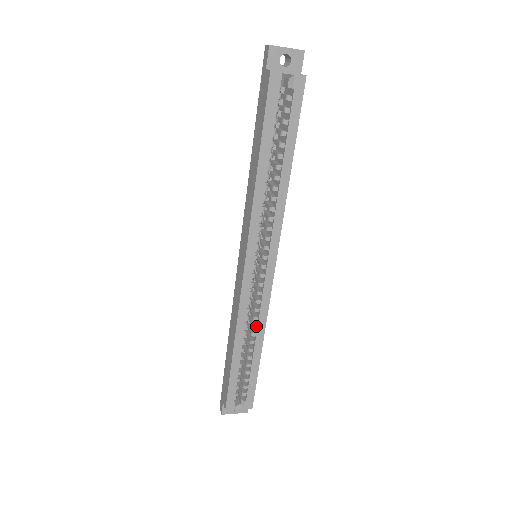
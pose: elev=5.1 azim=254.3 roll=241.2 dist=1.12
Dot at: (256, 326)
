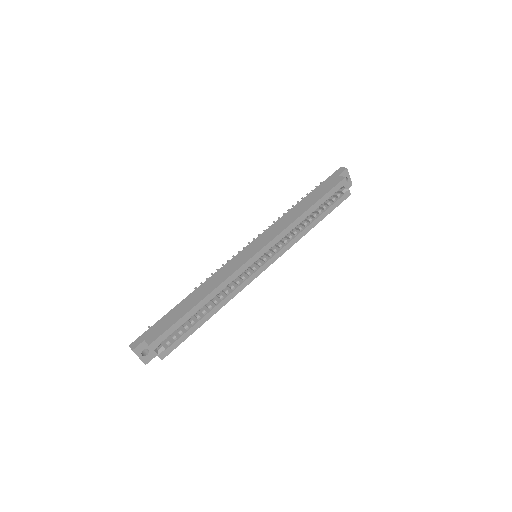
Dot at: (223, 298)
